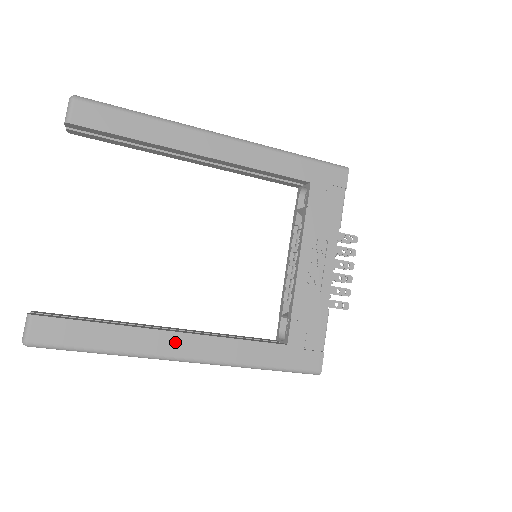
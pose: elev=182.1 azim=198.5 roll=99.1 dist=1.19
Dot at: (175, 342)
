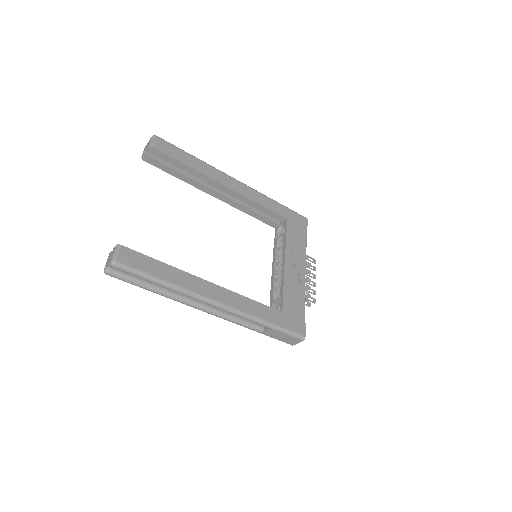
Dot at: (212, 289)
